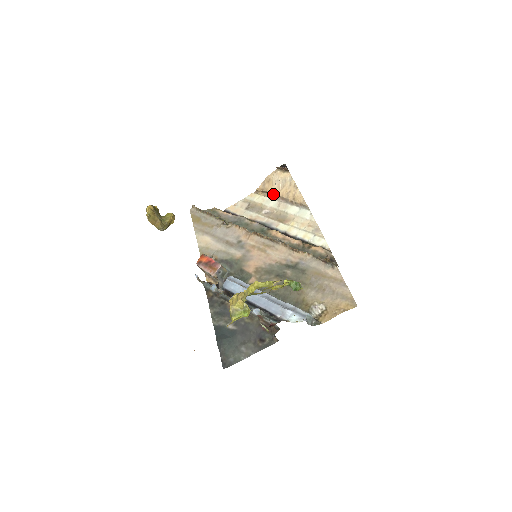
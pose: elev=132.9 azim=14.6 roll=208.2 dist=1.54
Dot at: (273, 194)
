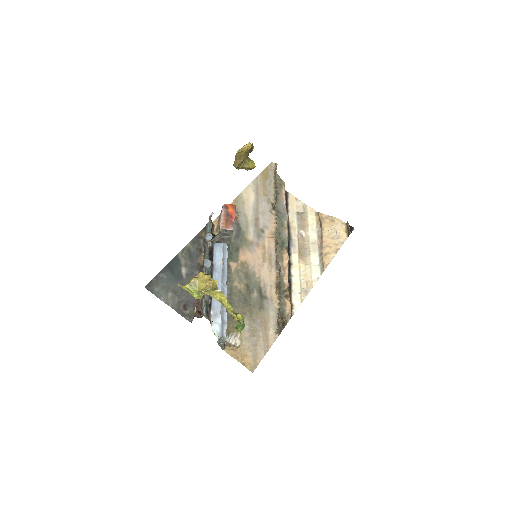
Dot at: (322, 231)
